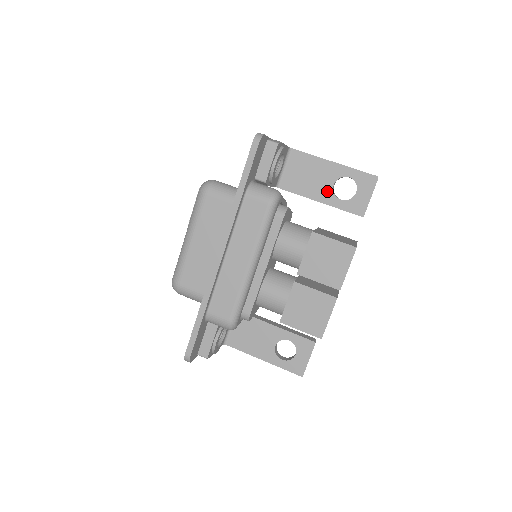
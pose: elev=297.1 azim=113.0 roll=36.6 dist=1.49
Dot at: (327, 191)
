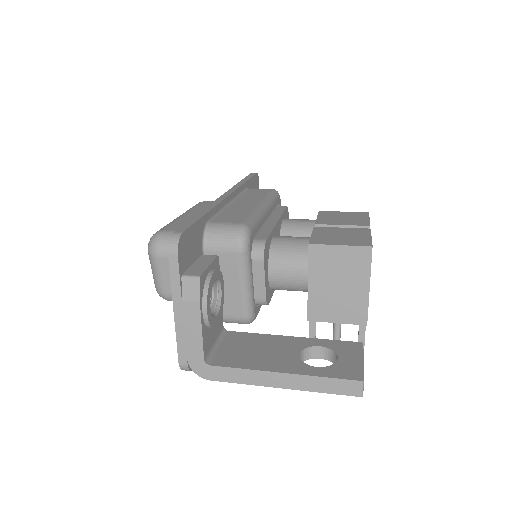
Dot at: occluded
